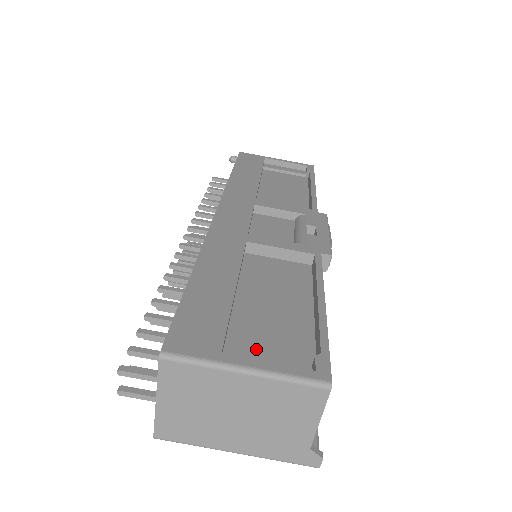
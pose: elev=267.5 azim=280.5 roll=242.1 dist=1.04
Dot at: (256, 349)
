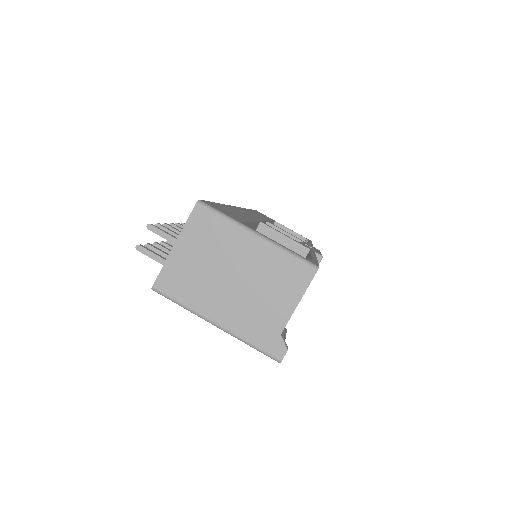
Dot at: occluded
